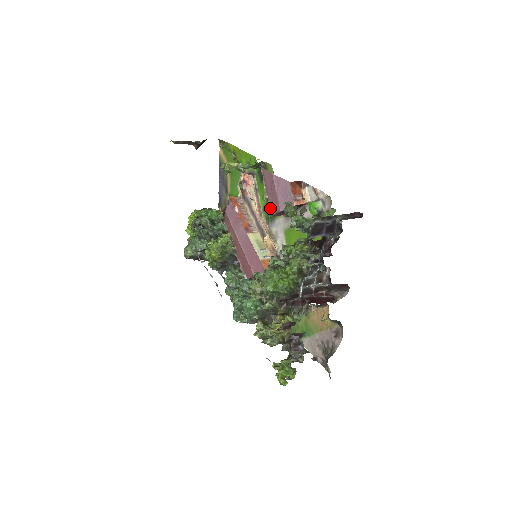
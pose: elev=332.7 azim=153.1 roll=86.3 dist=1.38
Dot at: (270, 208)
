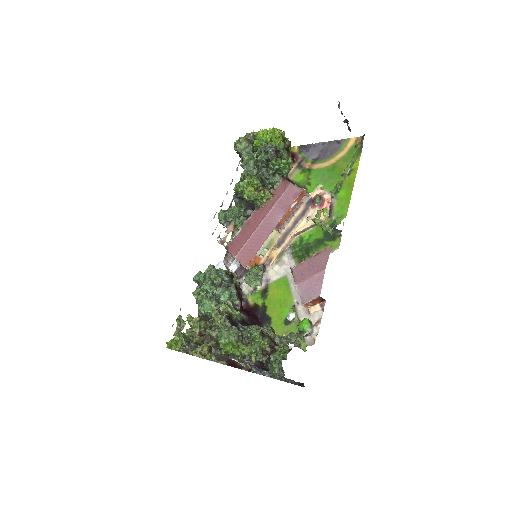
Dot at: (298, 265)
